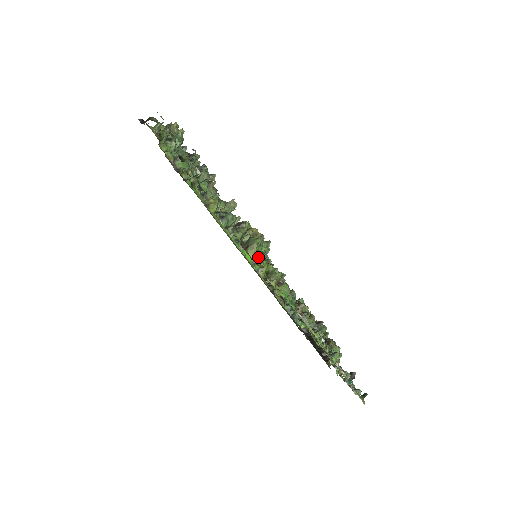
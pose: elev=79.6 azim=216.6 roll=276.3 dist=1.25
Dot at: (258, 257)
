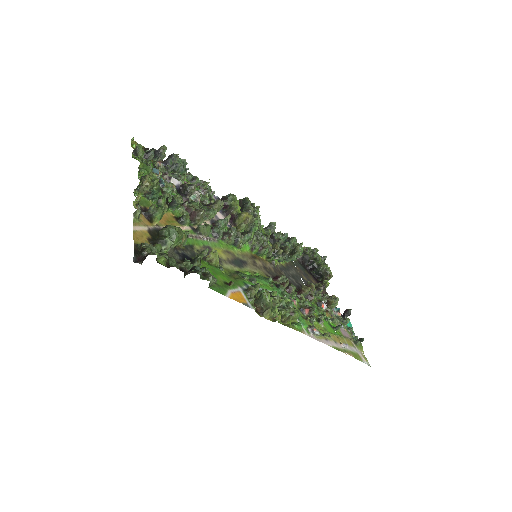
Dot at: (273, 316)
